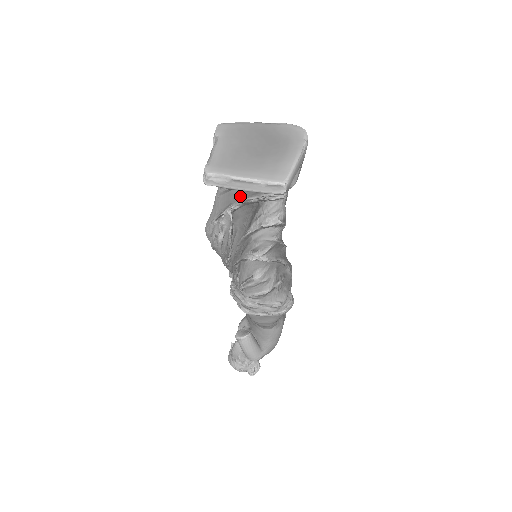
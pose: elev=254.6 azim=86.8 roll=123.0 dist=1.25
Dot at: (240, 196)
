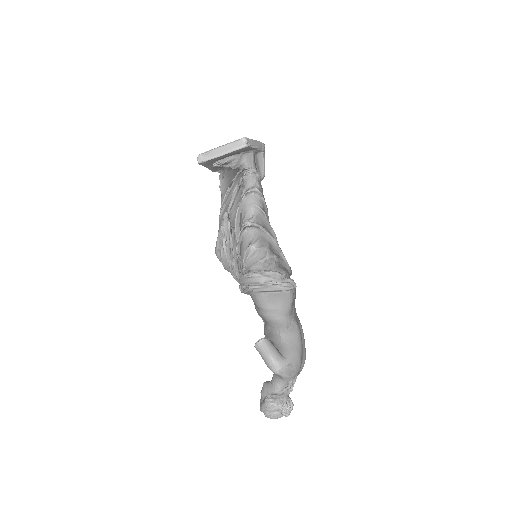
Dot at: occluded
